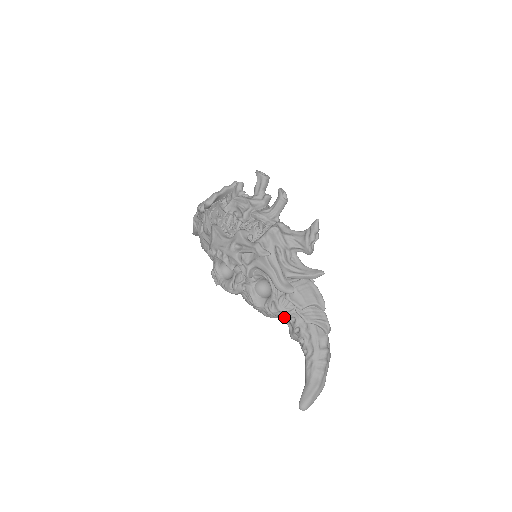
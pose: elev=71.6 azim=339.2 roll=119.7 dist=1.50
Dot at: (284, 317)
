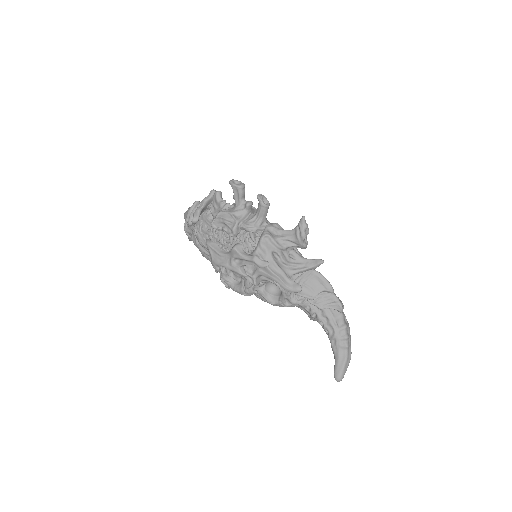
Dot at: (299, 306)
